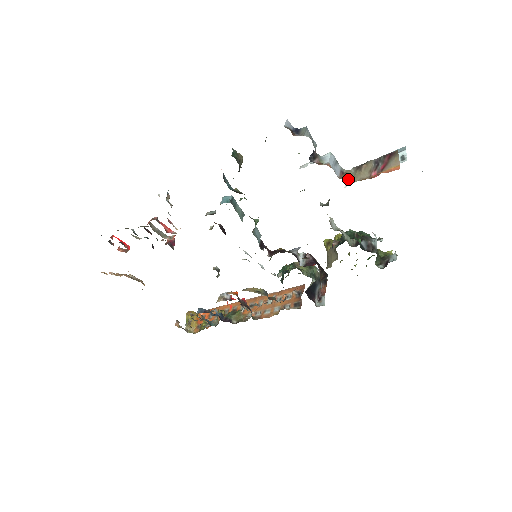
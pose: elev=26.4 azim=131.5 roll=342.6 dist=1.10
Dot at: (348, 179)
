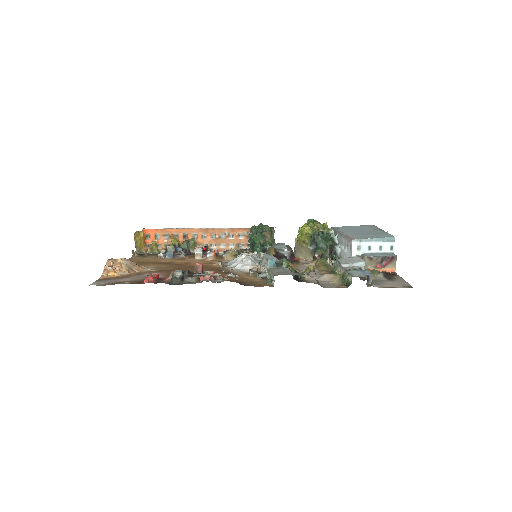
Dot at: (364, 267)
